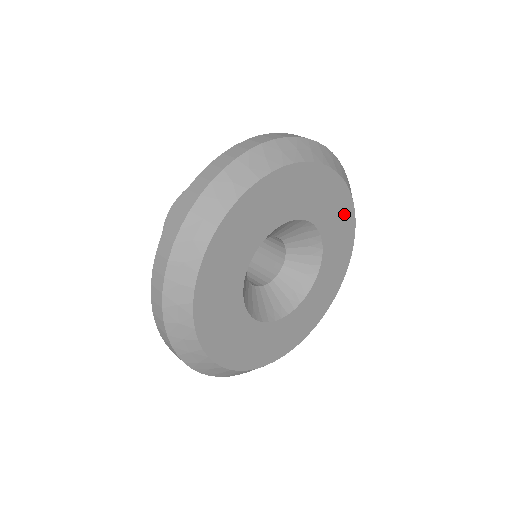
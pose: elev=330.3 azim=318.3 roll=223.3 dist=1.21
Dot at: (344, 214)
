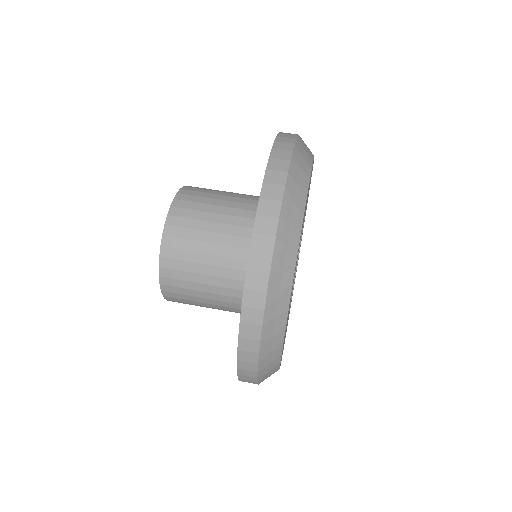
Dot at: occluded
